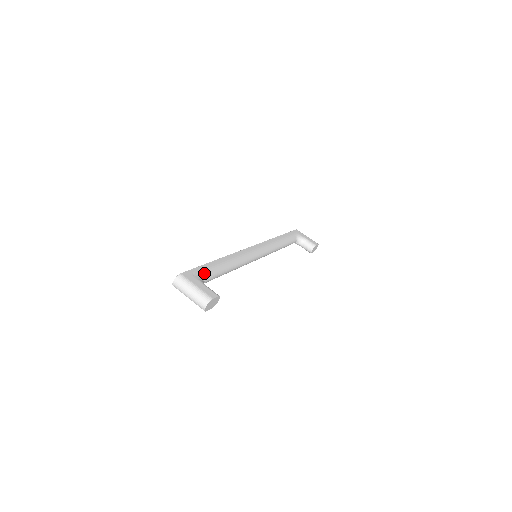
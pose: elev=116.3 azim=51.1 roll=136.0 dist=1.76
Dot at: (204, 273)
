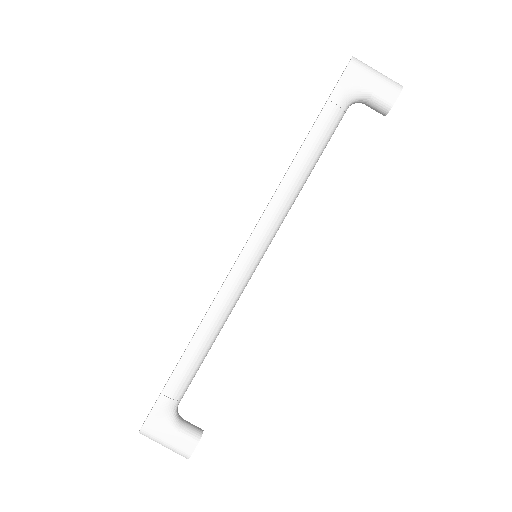
Dot at: (172, 400)
